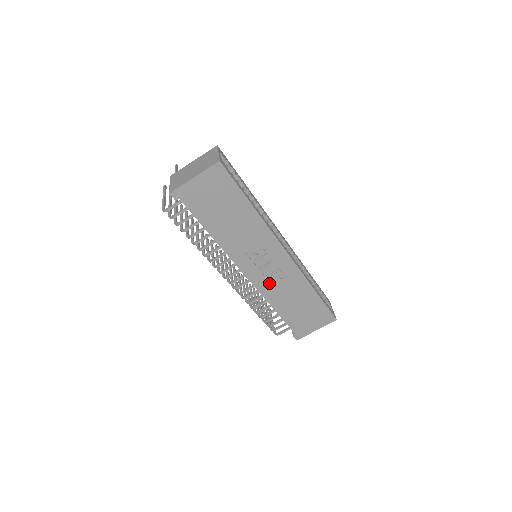
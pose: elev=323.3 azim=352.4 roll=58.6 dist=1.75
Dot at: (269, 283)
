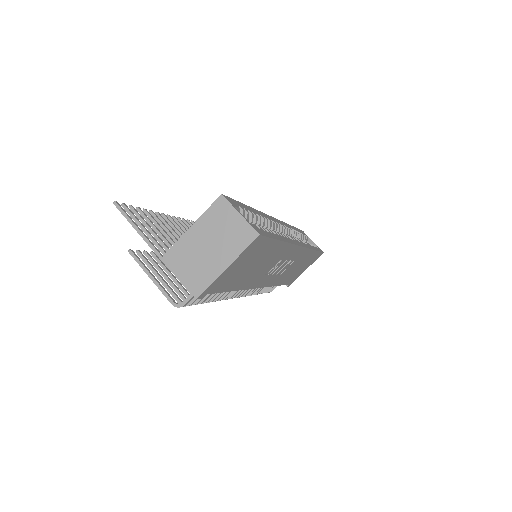
Dot at: (279, 275)
